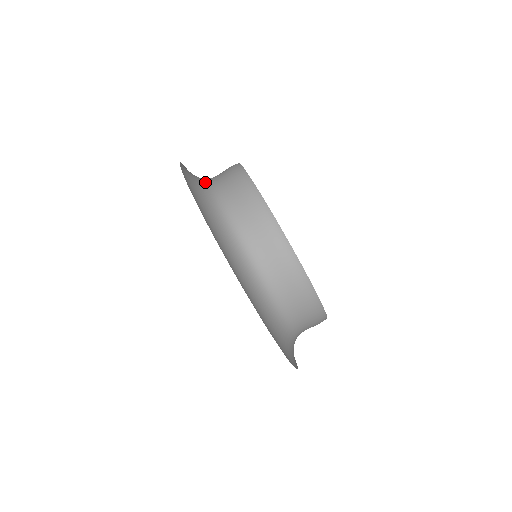
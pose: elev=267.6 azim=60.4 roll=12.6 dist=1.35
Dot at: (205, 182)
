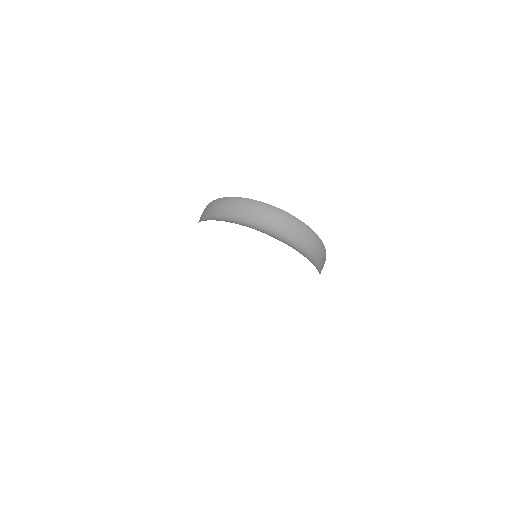
Dot at: occluded
